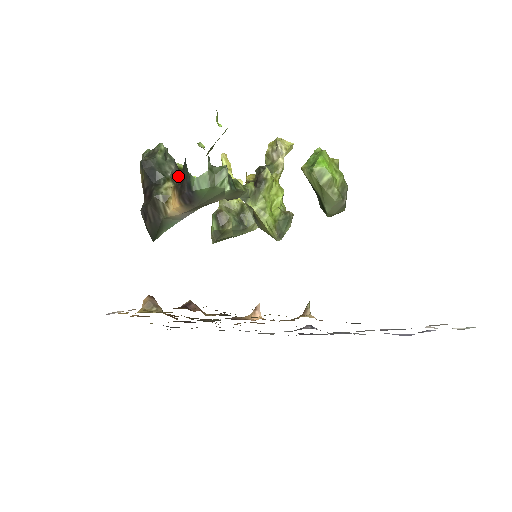
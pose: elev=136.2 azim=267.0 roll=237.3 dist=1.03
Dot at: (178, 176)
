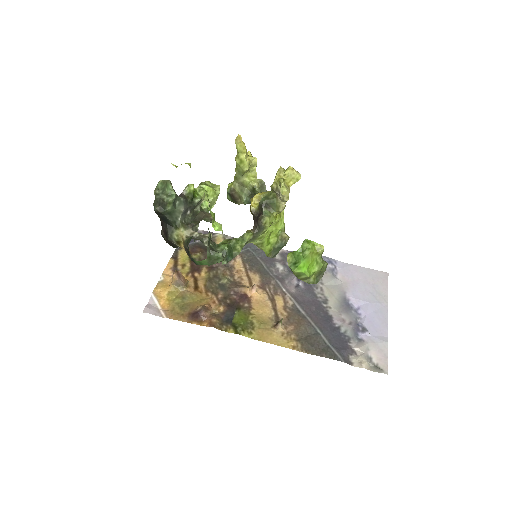
Dot at: (188, 209)
